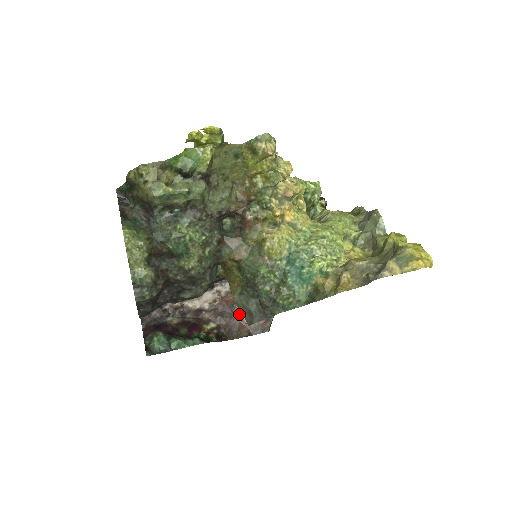
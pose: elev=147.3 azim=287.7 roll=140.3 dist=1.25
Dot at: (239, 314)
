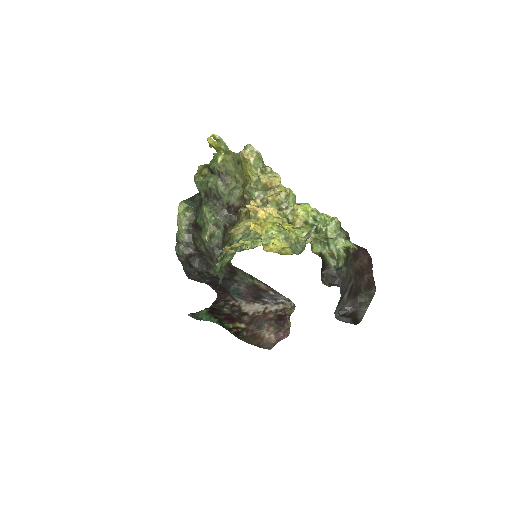
Dot at: (264, 328)
